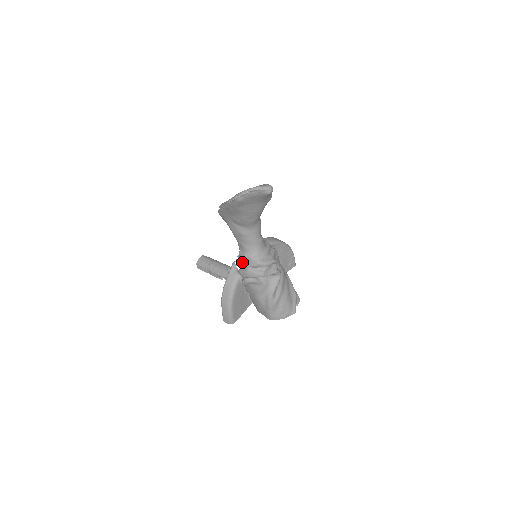
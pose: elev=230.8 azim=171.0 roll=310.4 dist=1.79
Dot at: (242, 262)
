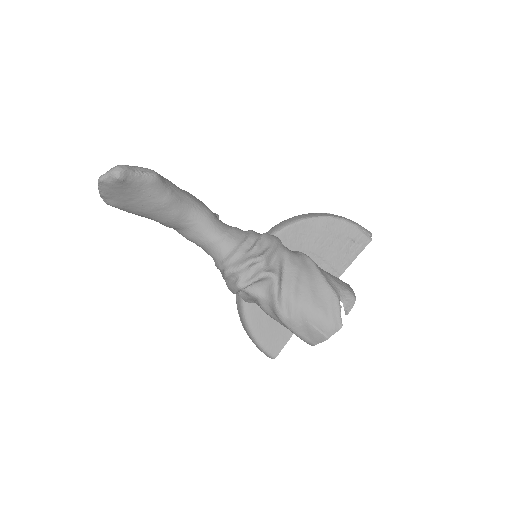
Dot at: occluded
